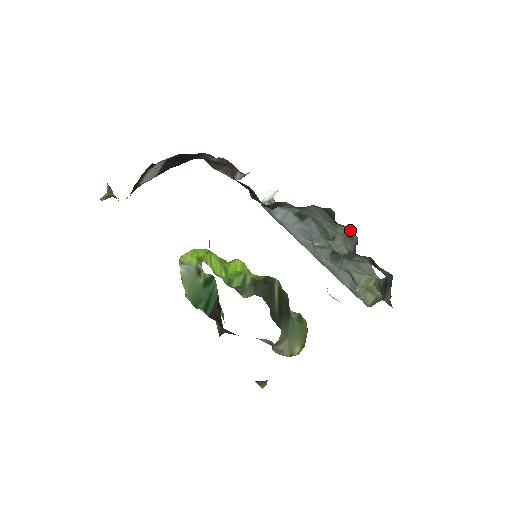
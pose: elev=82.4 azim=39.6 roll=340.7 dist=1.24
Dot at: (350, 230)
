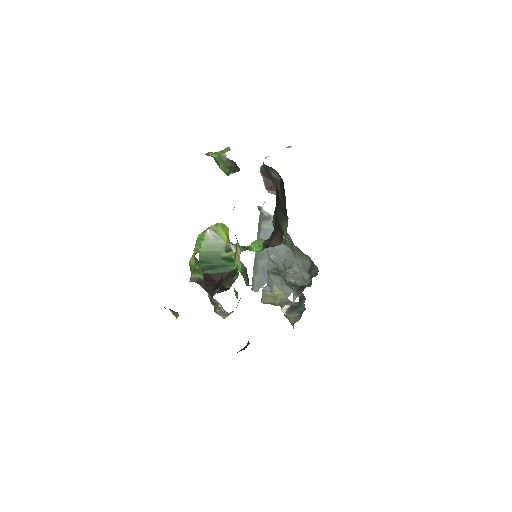
Dot at: occluded
